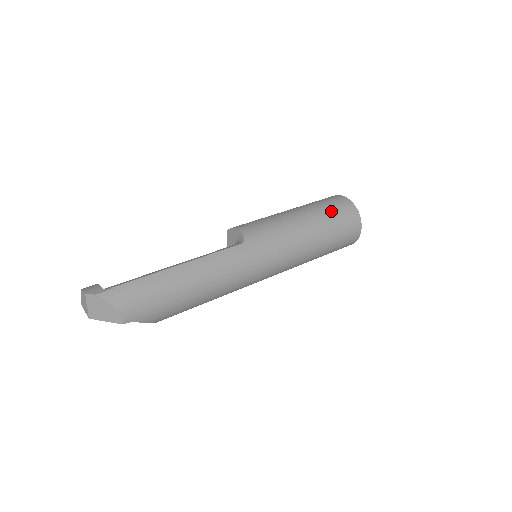
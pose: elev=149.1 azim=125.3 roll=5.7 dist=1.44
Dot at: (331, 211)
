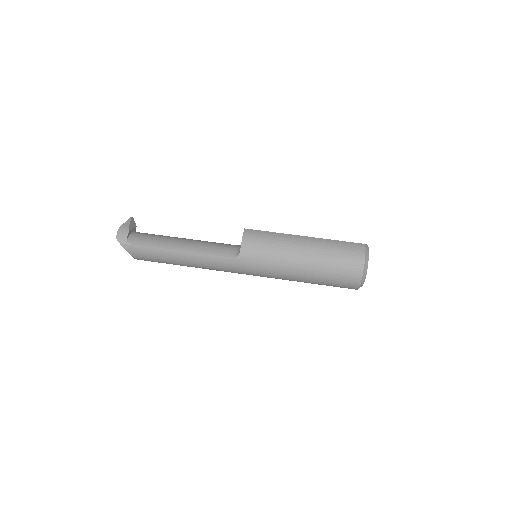
Dot at: (333, 269)
